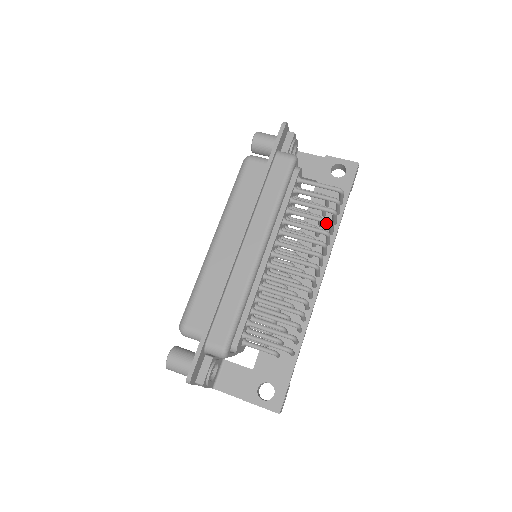
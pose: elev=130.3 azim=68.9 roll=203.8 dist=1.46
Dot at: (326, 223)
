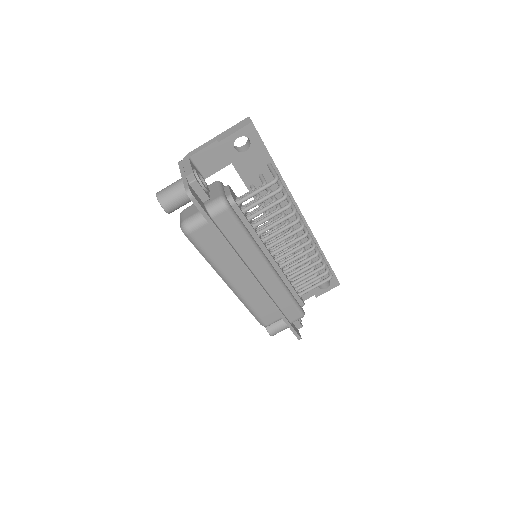
Dot at: (288, 208)
